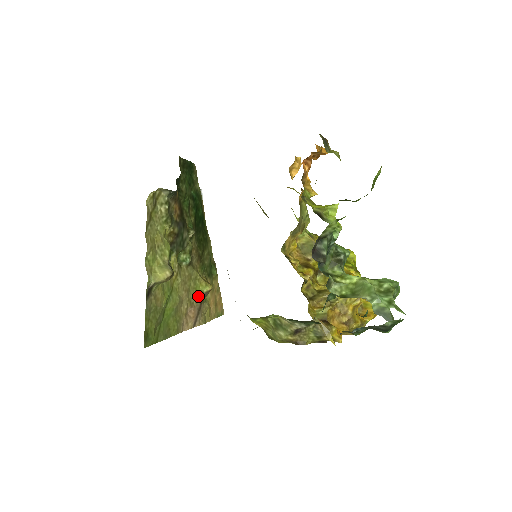
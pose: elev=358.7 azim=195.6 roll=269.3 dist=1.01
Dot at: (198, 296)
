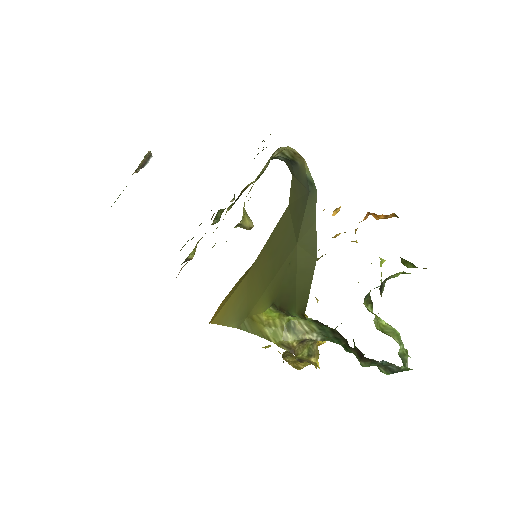
Dot at: occluded
